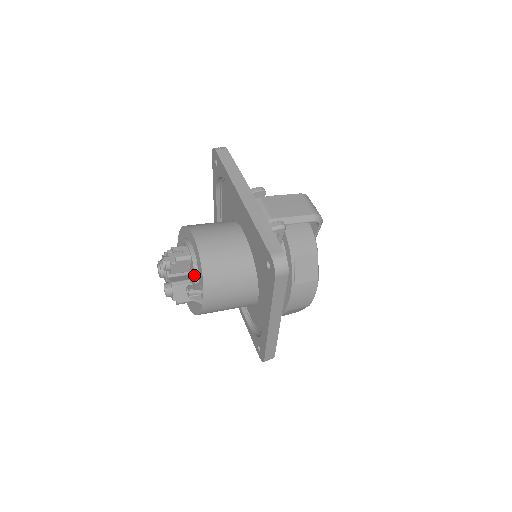
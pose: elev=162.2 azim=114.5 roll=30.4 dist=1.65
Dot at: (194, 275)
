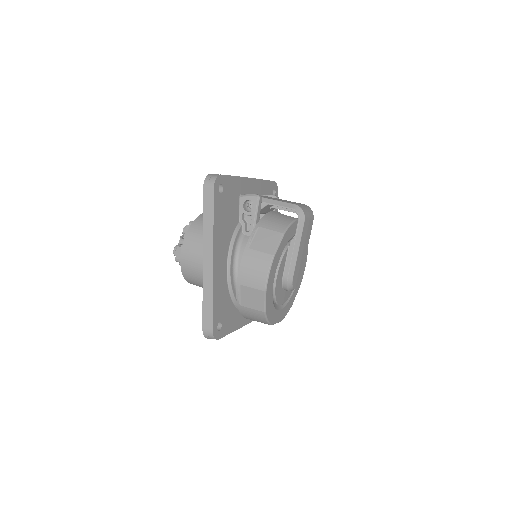
Dot at: occluded
